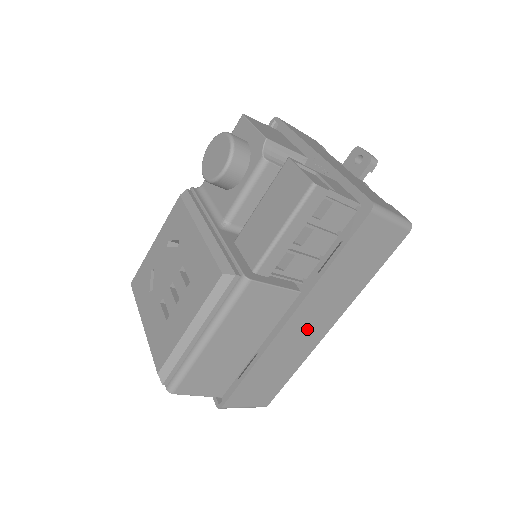
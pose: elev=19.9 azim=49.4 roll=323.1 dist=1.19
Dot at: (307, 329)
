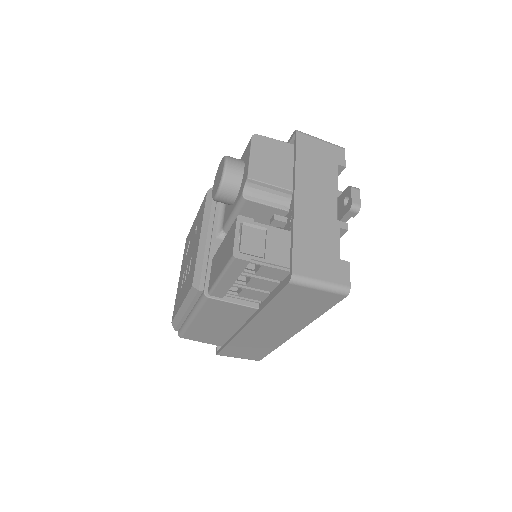
Dot at: (269, 332)
